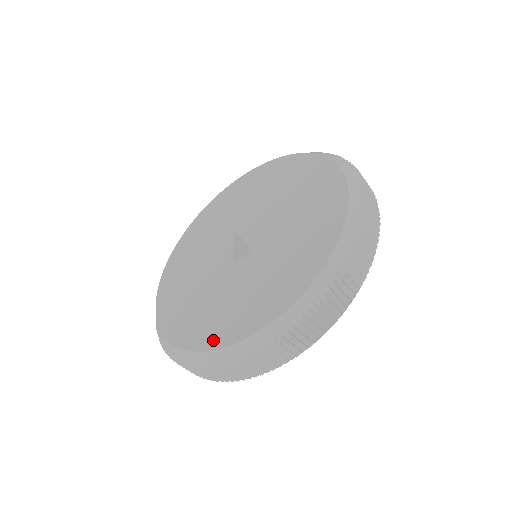
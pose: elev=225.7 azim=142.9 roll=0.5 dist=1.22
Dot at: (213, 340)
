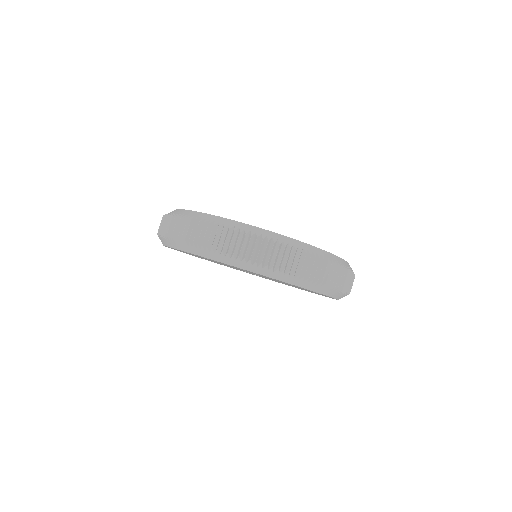
Dot at: occluded
